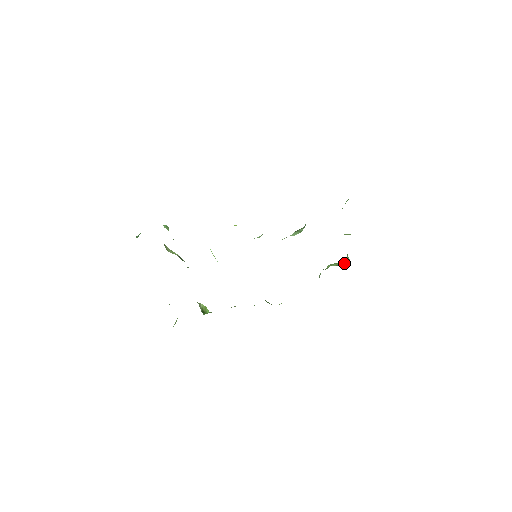
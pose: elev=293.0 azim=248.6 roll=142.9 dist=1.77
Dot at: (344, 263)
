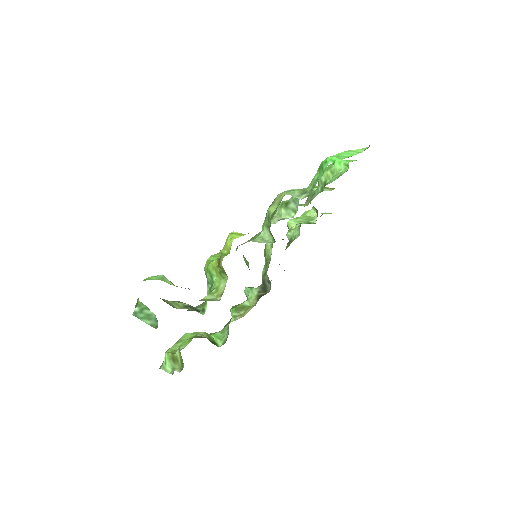
Dot at: (312, 217)
